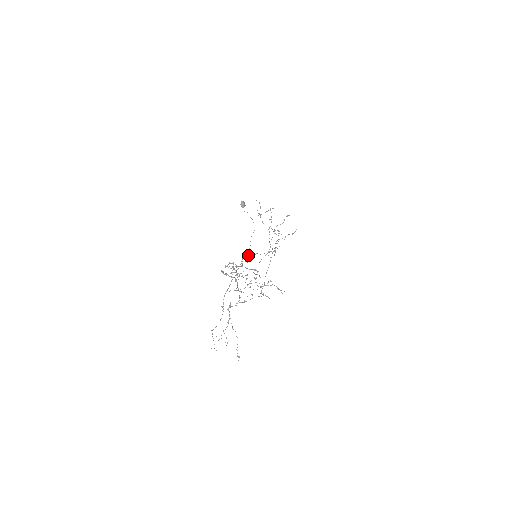
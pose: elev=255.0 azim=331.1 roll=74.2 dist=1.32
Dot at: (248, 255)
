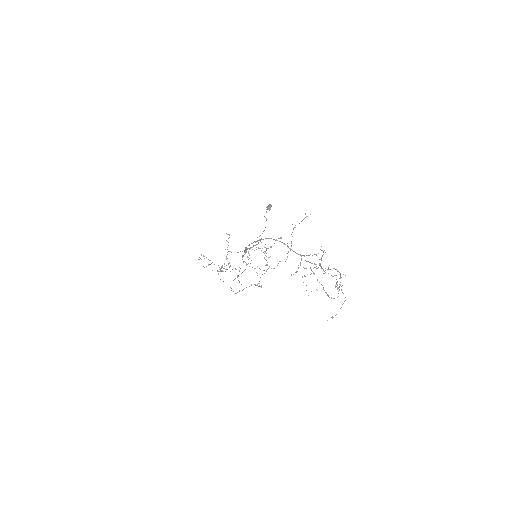
Dot at: occluded
